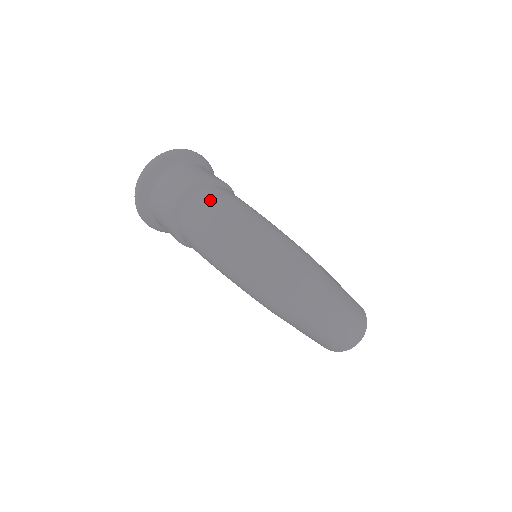
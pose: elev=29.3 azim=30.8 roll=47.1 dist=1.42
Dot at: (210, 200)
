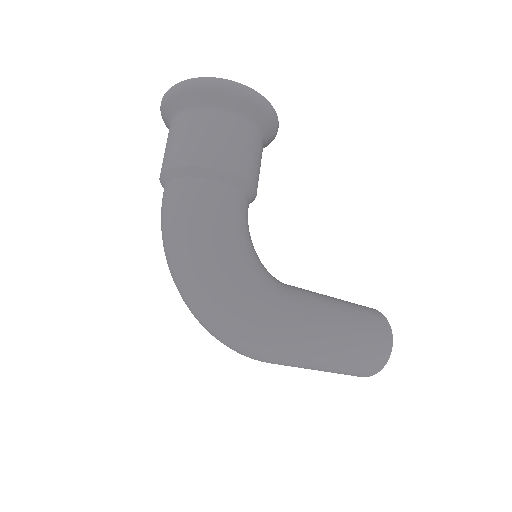
Dot at: (176, 205)
